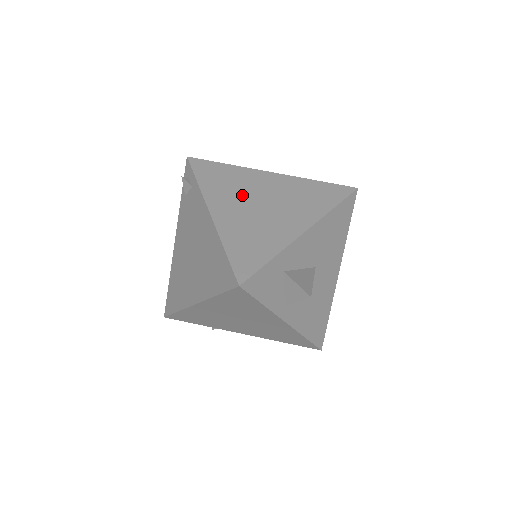
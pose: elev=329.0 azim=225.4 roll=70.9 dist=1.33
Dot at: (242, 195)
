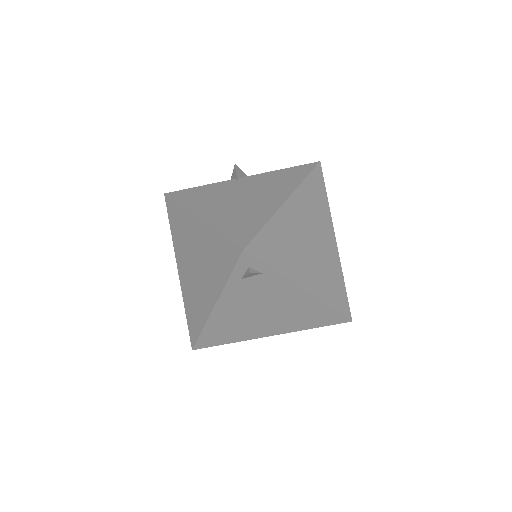
Dot at: (300, 249)
